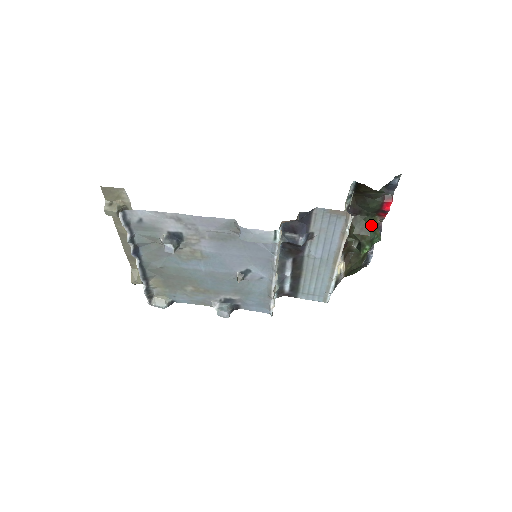
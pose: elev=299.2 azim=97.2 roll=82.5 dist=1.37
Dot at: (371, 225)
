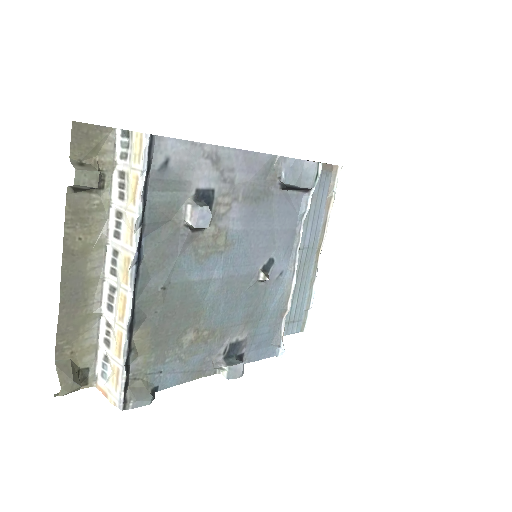
Dot at: occluded
